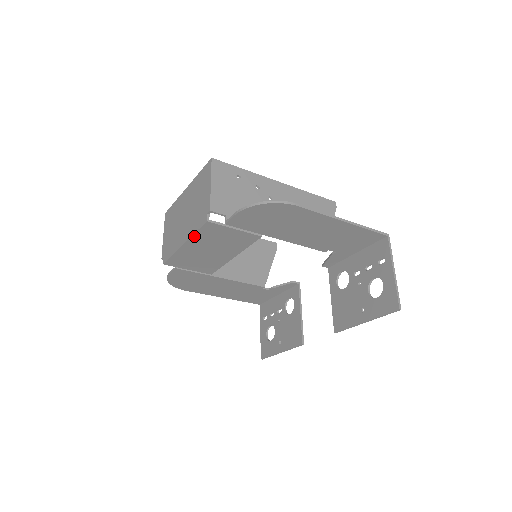
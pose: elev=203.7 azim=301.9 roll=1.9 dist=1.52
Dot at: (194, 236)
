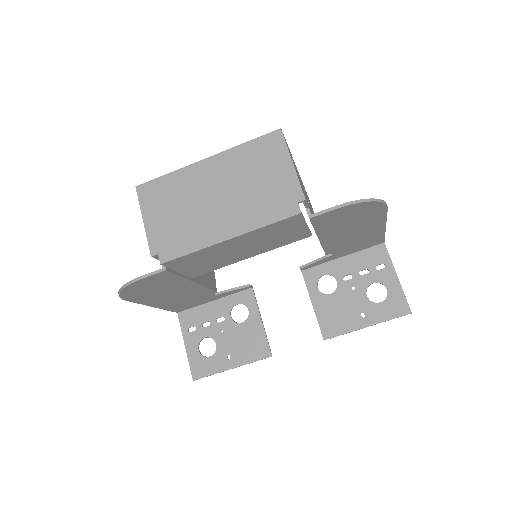
Dot at: (258, 229)
